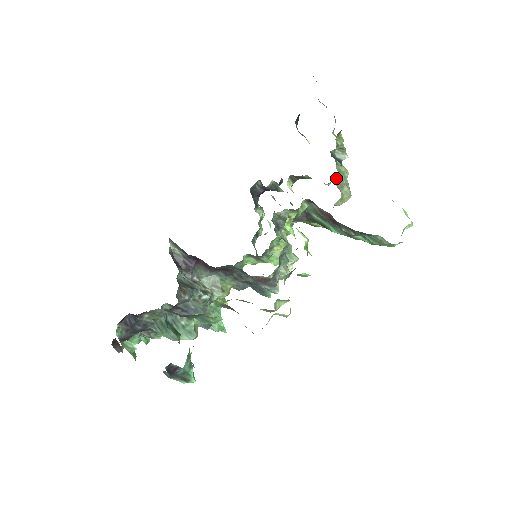
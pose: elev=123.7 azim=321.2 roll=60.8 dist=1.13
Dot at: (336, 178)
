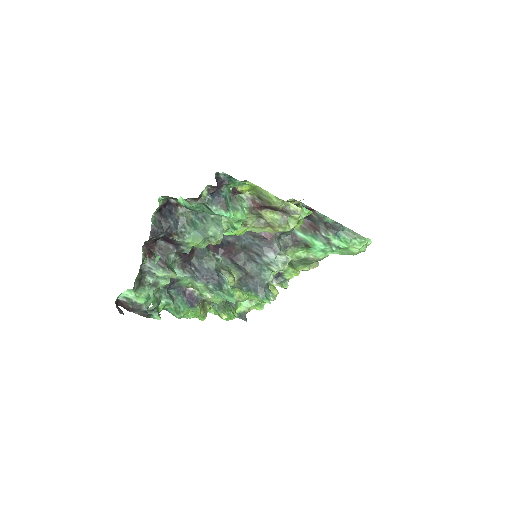
Dot at: occluded
